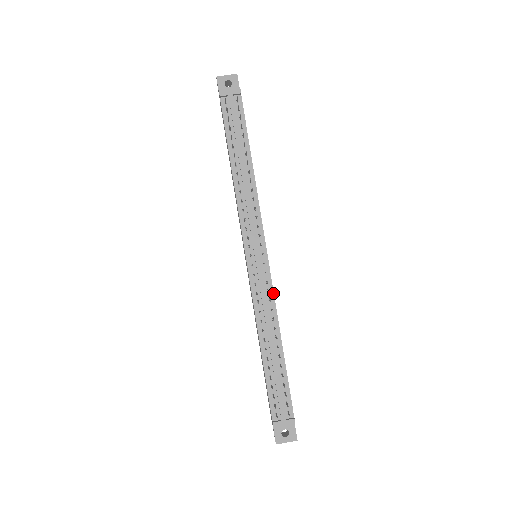
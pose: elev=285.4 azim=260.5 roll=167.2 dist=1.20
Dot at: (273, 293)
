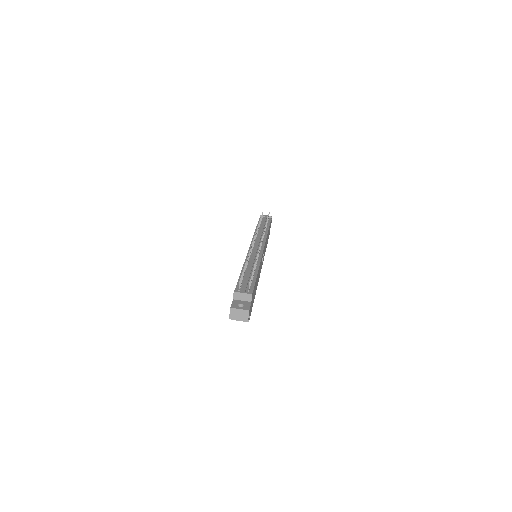
Dot at: (261, 257)
